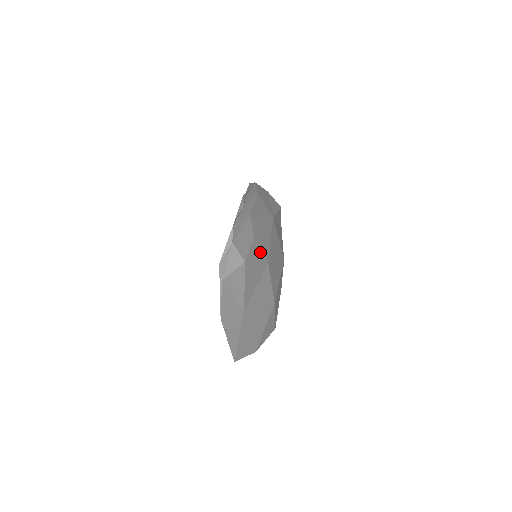
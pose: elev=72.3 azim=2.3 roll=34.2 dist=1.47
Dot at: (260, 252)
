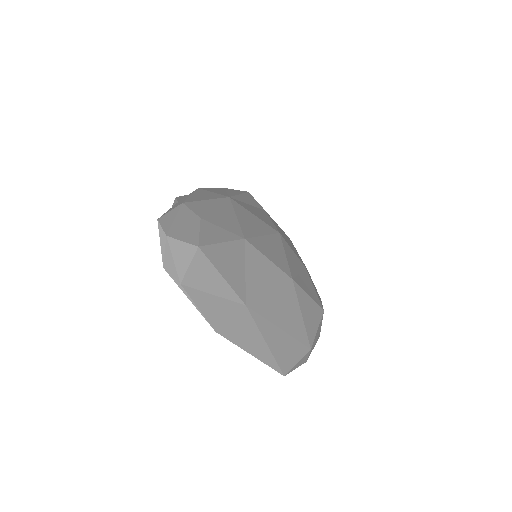
Dot at: (222, 231)
